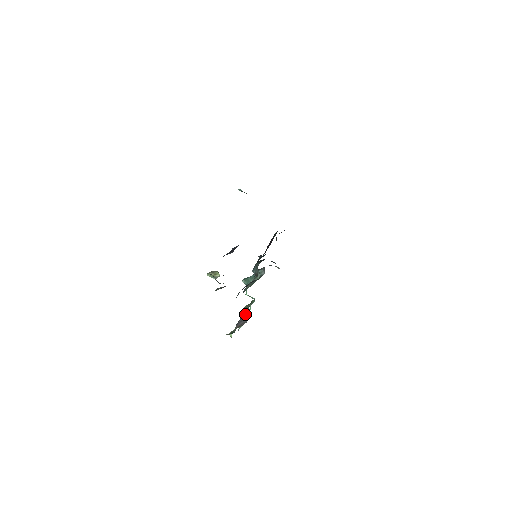
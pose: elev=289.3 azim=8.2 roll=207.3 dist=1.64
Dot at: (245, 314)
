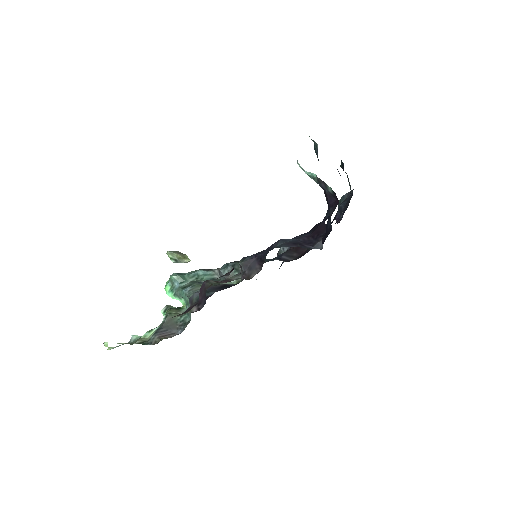
Dot at: (174, 322)
